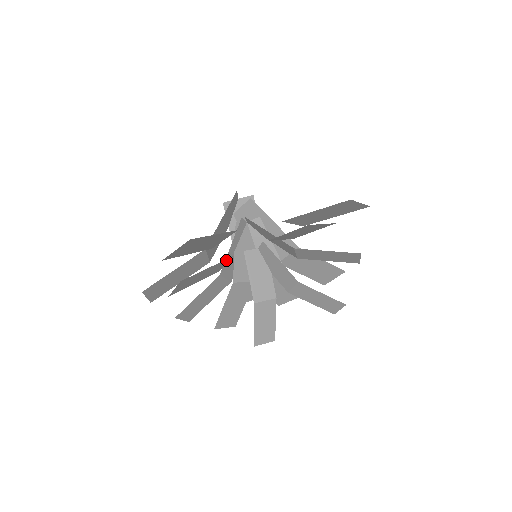
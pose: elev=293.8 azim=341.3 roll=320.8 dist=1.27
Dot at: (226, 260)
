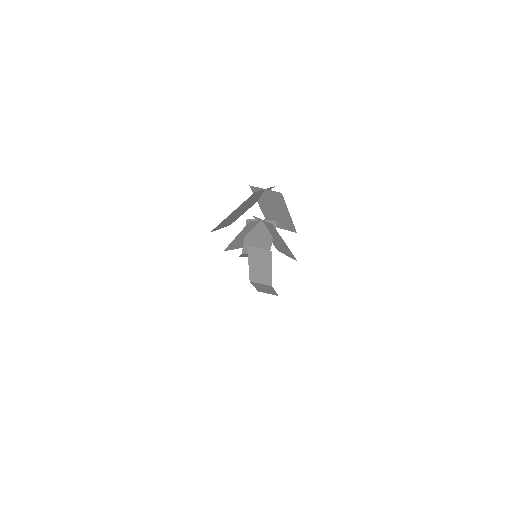
Dot at: occluded
